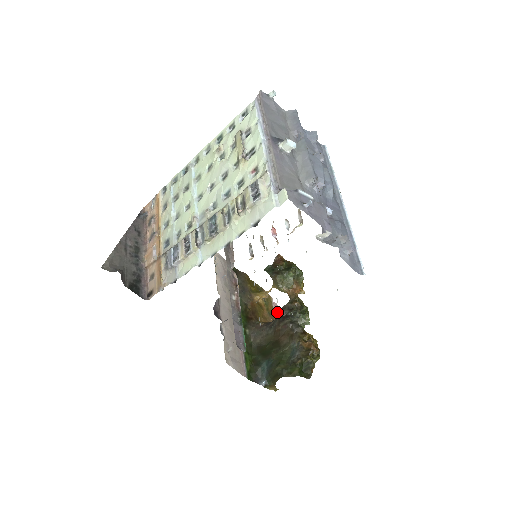
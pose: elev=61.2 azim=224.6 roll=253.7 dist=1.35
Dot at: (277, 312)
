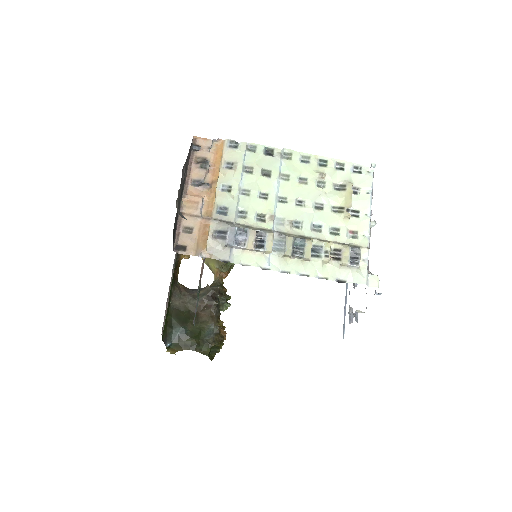
Dot at: (206, 288)
